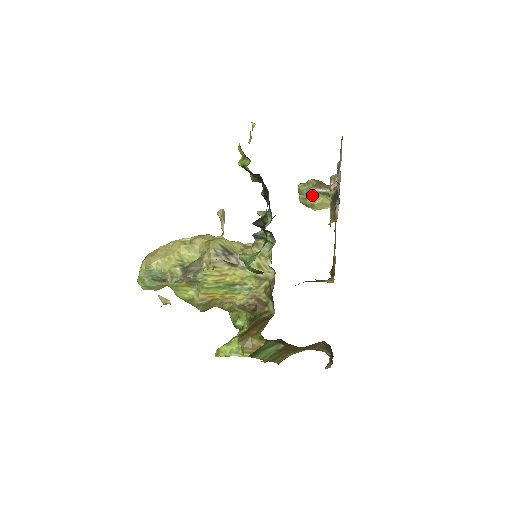
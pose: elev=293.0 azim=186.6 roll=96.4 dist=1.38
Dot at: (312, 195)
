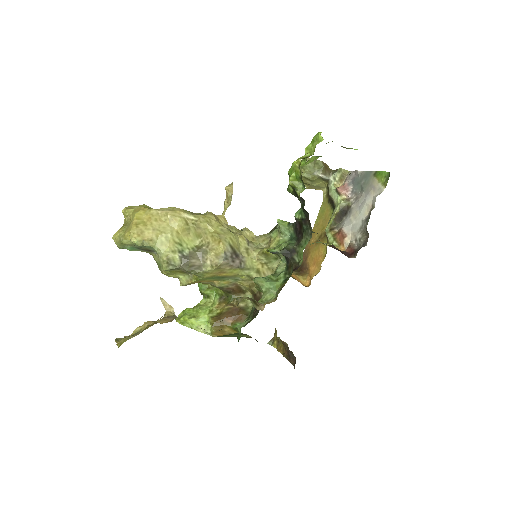
Dot at: (315, 178)
